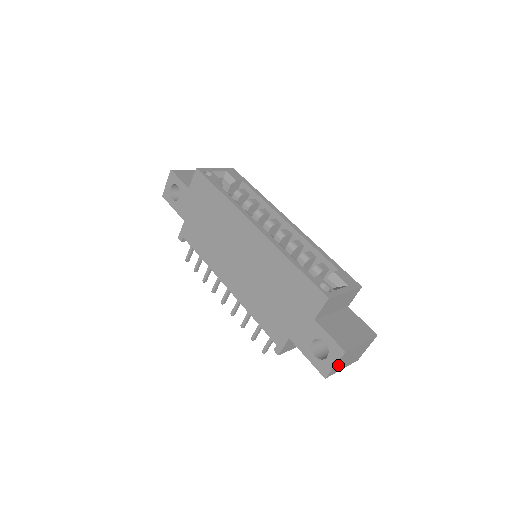
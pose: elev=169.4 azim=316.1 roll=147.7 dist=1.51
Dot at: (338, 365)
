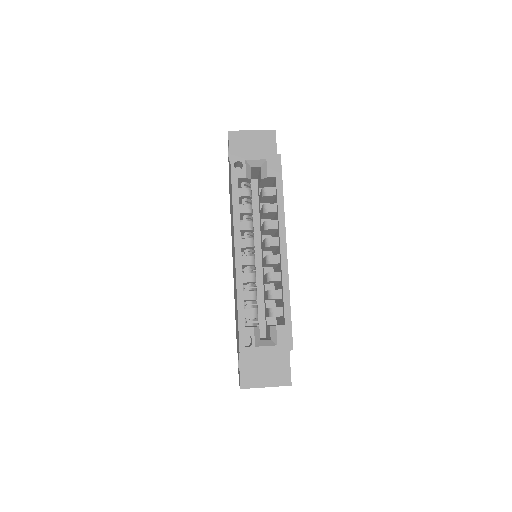
Dot at: occluded
